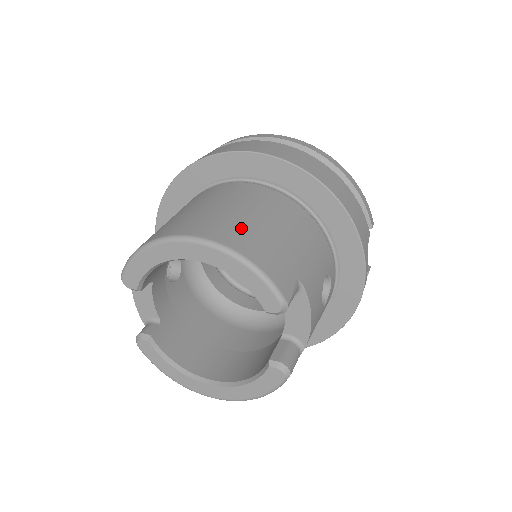
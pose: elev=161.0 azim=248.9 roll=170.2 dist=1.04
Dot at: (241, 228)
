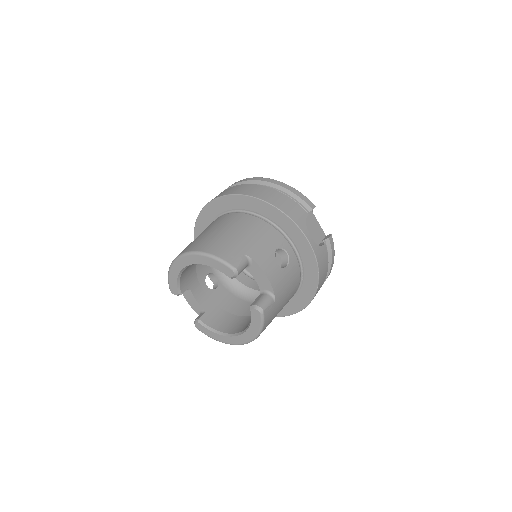
Dot at: (208, 240)
